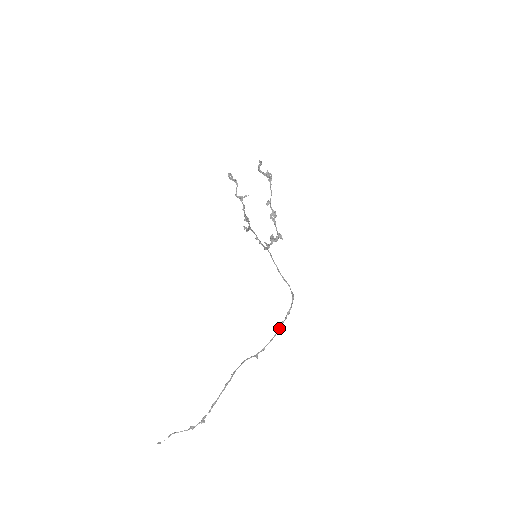
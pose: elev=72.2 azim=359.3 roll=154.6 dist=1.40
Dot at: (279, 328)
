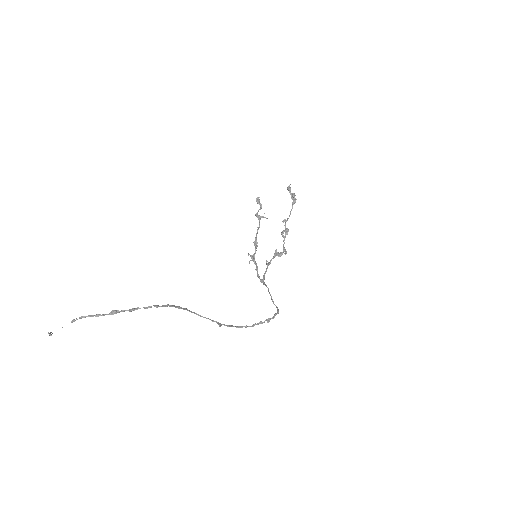
Dot at: (253, 324)
